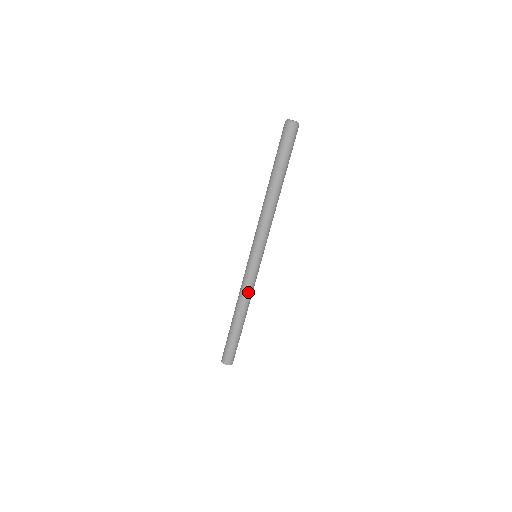
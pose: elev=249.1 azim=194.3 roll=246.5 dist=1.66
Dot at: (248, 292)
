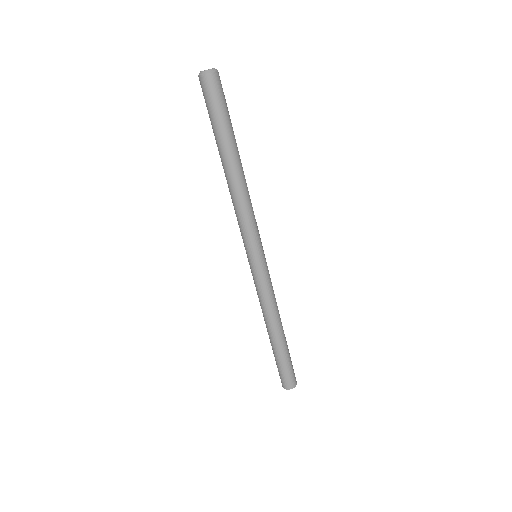
Dot at: (272, 300)
